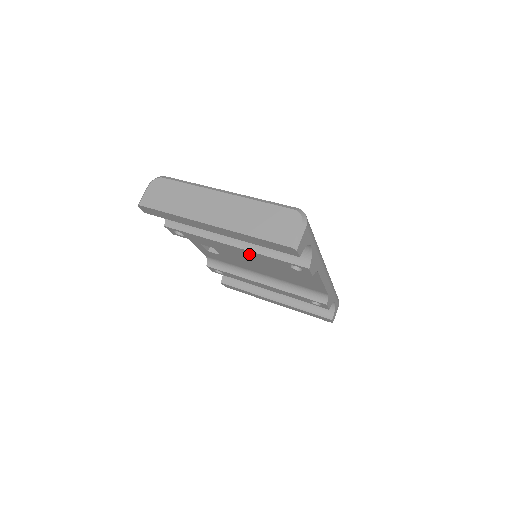
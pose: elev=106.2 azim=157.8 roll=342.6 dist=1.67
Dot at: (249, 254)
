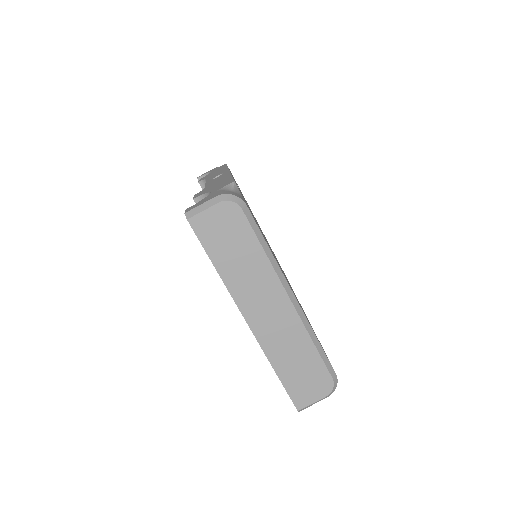
Dot at: occluded
